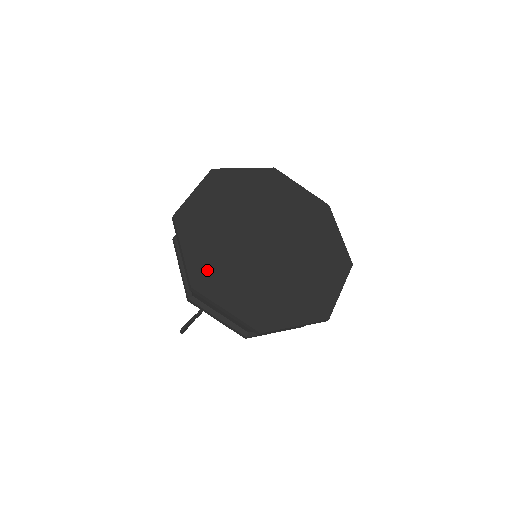
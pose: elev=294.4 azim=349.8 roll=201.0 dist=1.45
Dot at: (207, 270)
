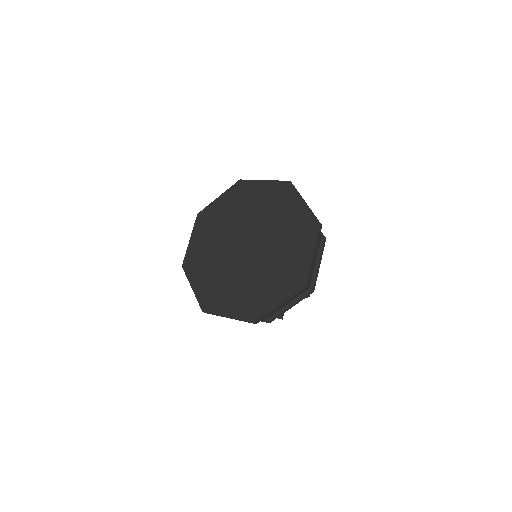
Dot at: (209, 294)
